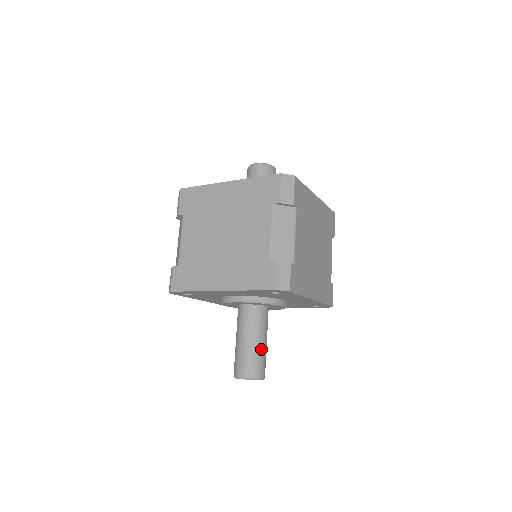
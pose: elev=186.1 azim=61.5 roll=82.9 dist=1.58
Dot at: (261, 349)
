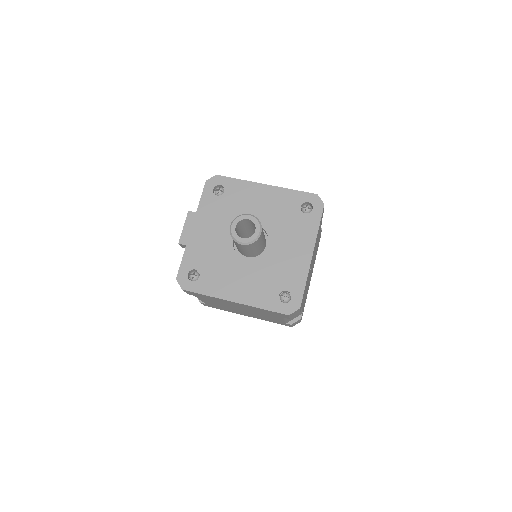
Dot at: occluded
